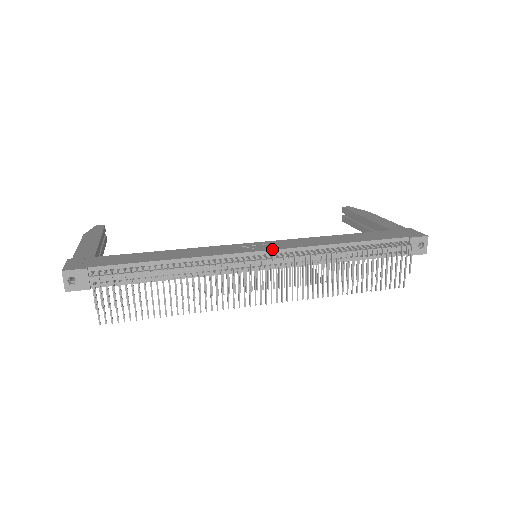
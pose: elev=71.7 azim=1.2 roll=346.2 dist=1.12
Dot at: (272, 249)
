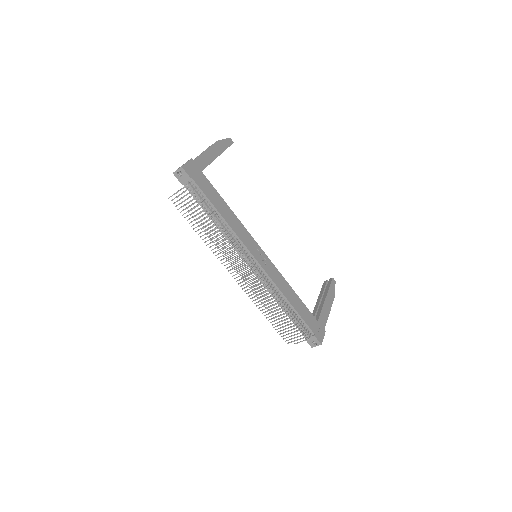
Dot at: (262, 266)
